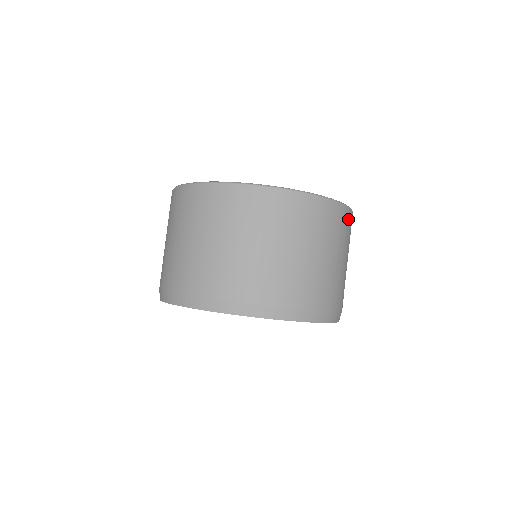
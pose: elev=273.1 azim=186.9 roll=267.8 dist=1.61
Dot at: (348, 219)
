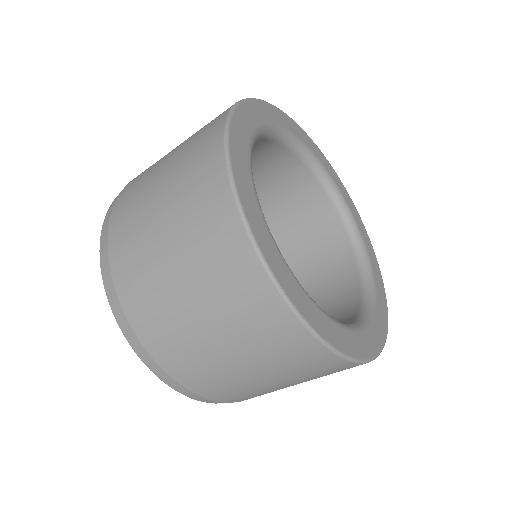
Dot at: occluded
